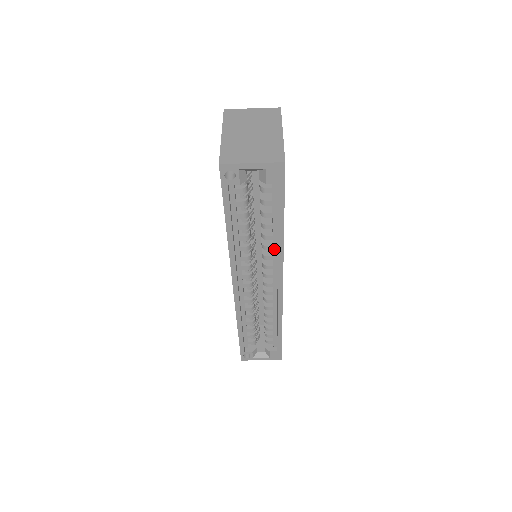
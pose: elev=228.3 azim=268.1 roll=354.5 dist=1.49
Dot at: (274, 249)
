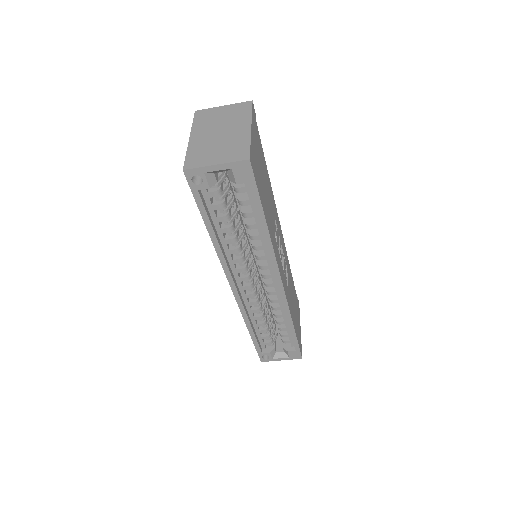
Dot at: (265, 249)
